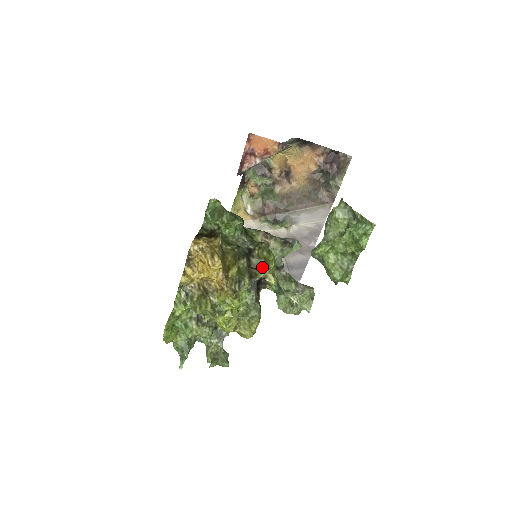
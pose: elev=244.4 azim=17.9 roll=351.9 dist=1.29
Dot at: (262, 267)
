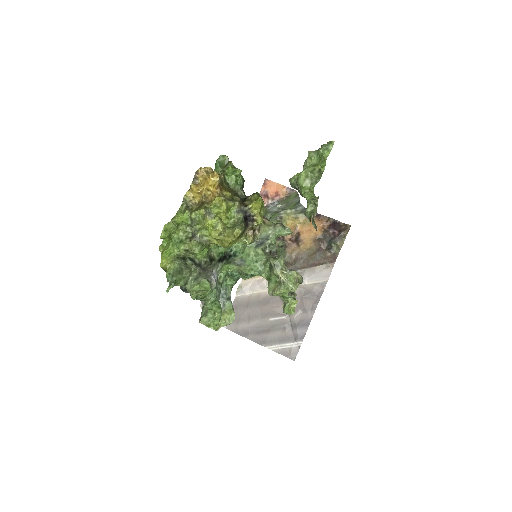
Dot at: occluded
